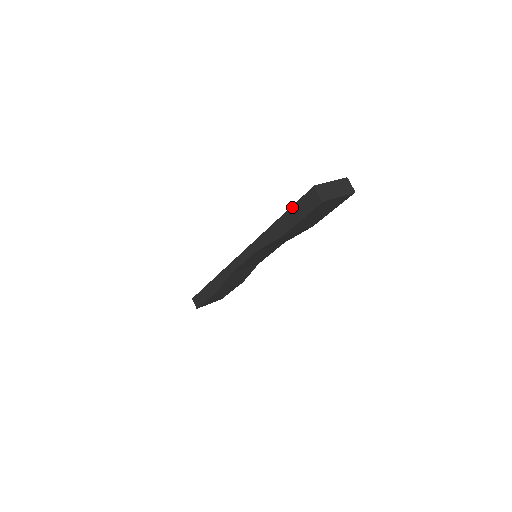
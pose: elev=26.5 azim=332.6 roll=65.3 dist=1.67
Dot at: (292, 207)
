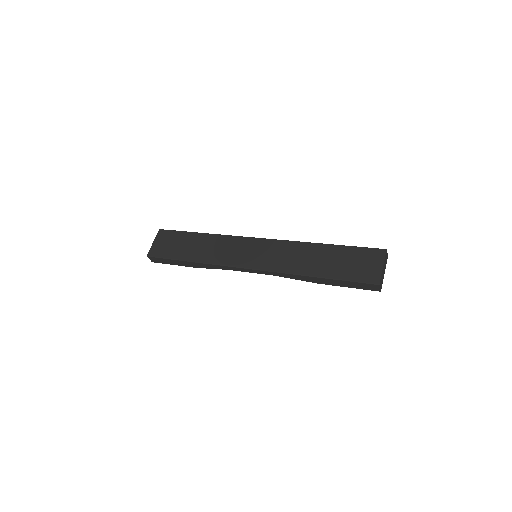
Dot at: (345, 281)
